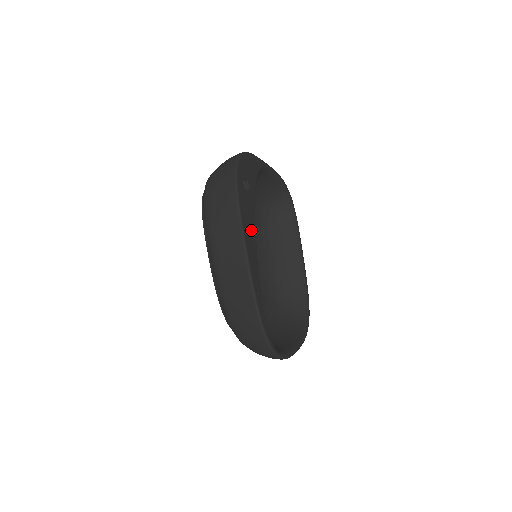
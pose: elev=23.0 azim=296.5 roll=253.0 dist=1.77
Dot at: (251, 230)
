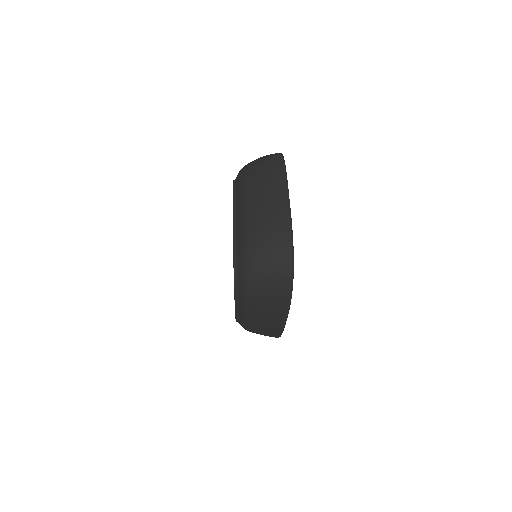
Dot at: occluded
